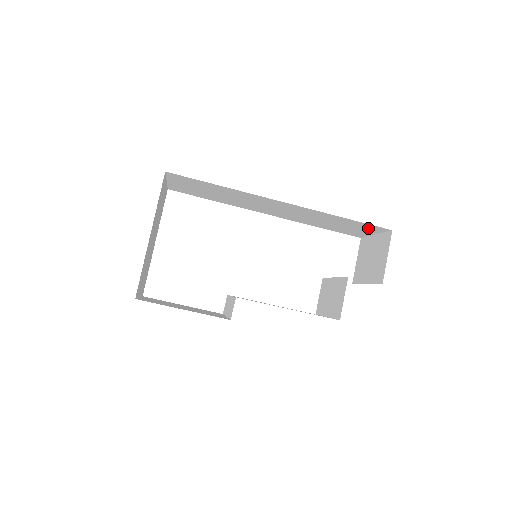
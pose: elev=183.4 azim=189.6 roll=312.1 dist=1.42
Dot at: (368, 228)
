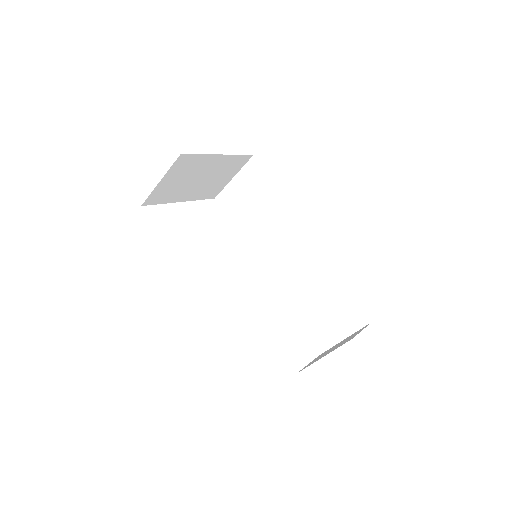
Dot at: (349, 316)
